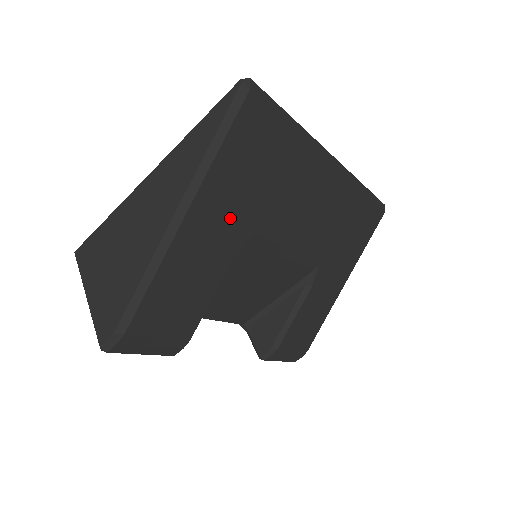
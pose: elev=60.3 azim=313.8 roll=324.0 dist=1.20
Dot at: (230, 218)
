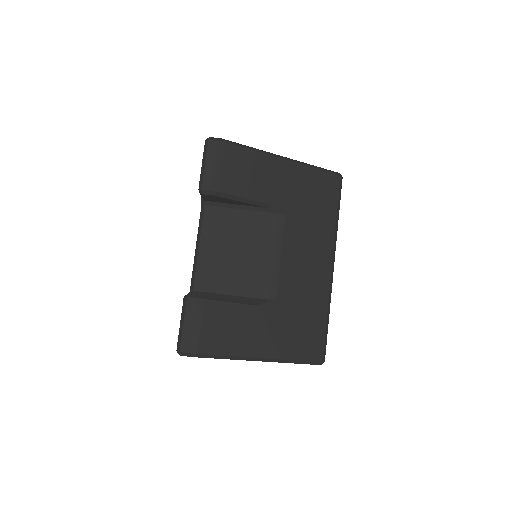
Dot at: (290, 190)
